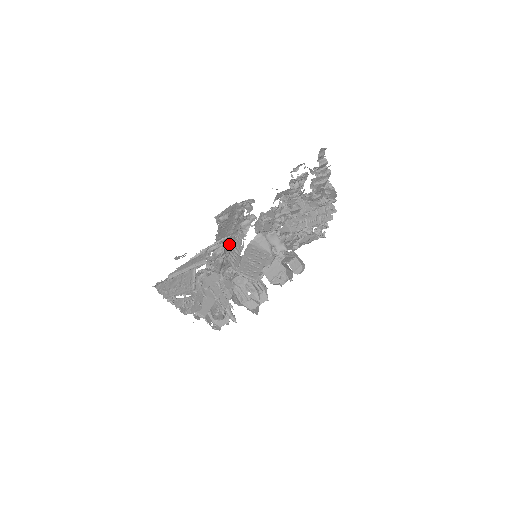
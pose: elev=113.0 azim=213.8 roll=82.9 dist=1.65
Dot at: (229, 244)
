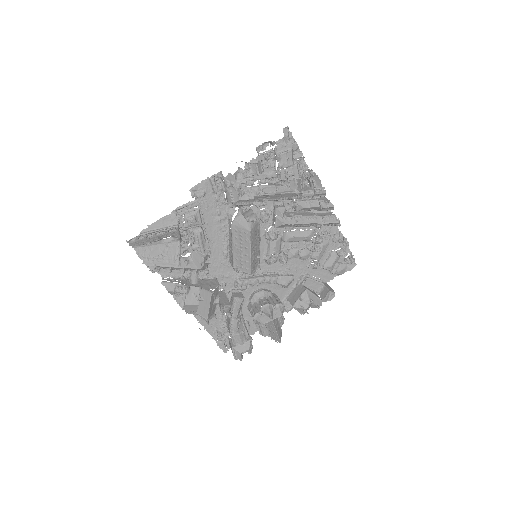
Dot at: (201, 213)
